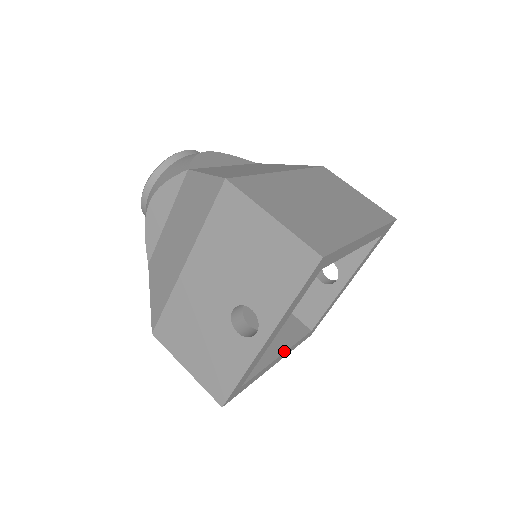
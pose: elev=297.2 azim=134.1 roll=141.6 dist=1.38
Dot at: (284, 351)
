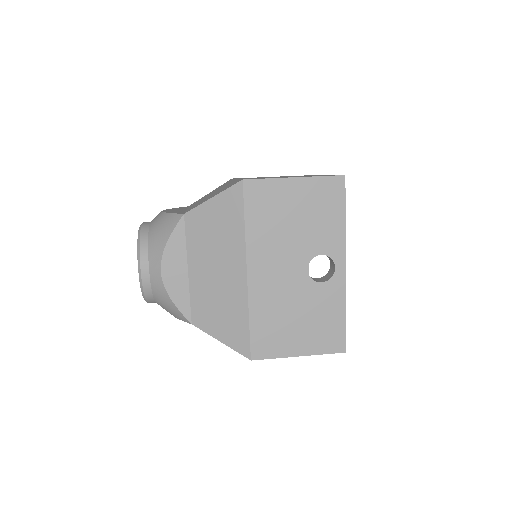
Dot at: occluded
